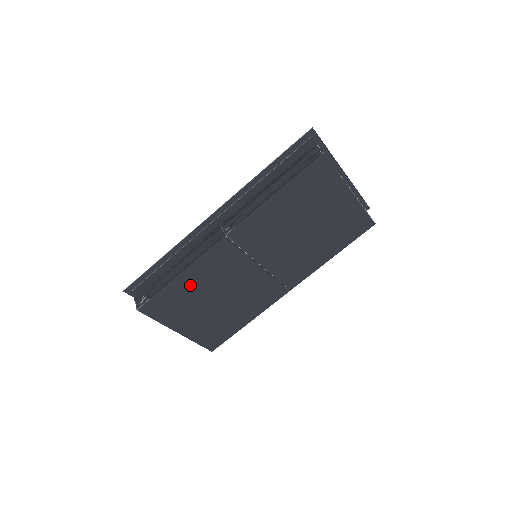
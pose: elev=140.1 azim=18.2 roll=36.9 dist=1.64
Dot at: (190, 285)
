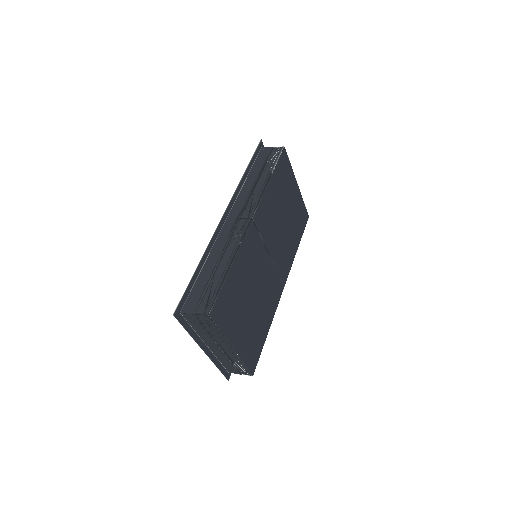
Dot at: (238, 279)
